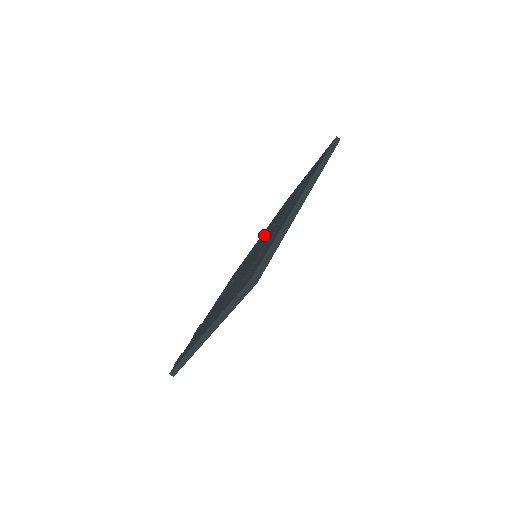
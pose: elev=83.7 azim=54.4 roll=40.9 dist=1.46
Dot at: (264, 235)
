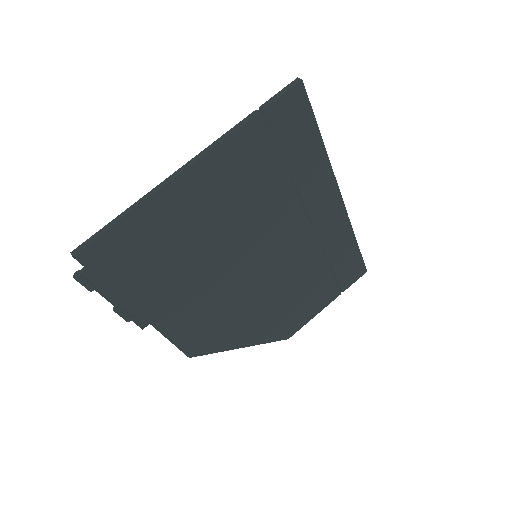
Dot at: occluded
